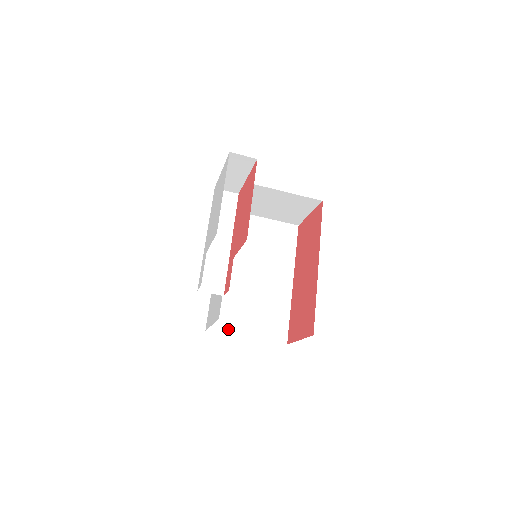
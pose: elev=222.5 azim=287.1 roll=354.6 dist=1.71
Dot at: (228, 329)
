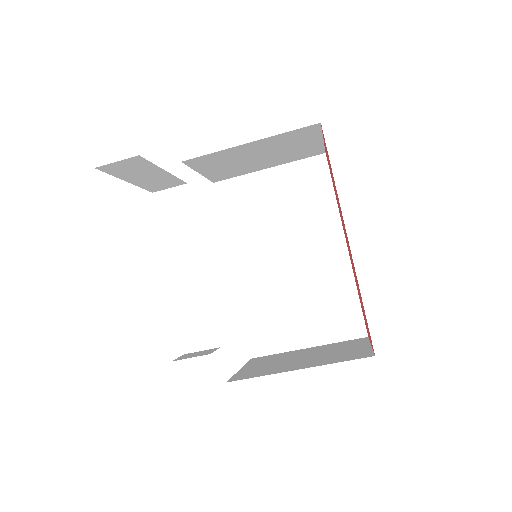
Dot at: (279, 346)
